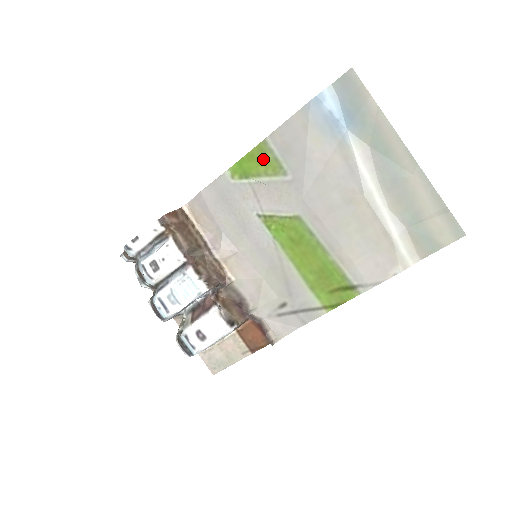
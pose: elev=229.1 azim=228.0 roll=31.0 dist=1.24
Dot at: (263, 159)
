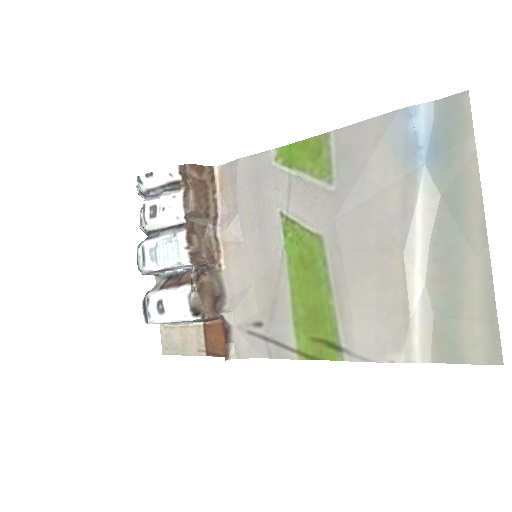
Dot at: (316, 154)
